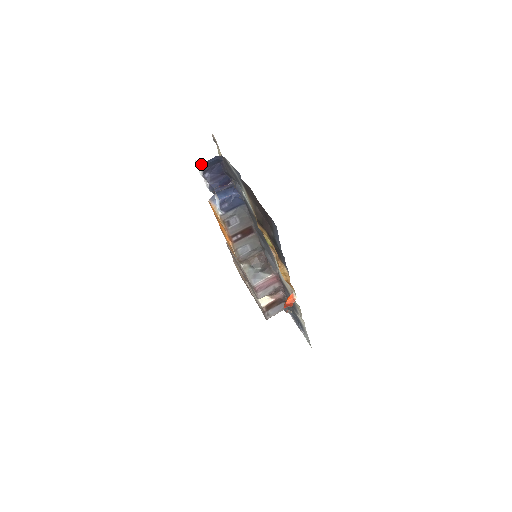
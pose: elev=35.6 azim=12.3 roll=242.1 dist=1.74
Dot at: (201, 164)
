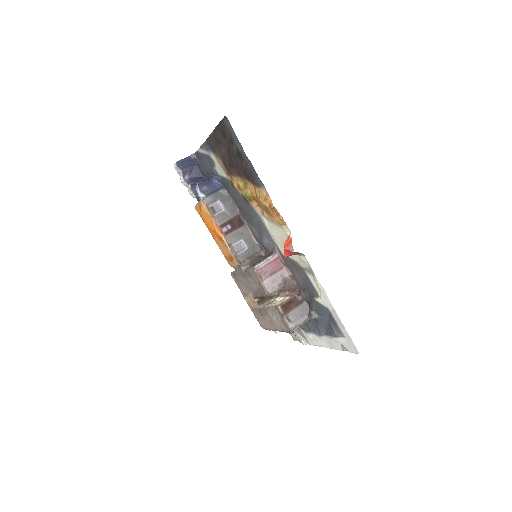
Dot at: (177, 161)
